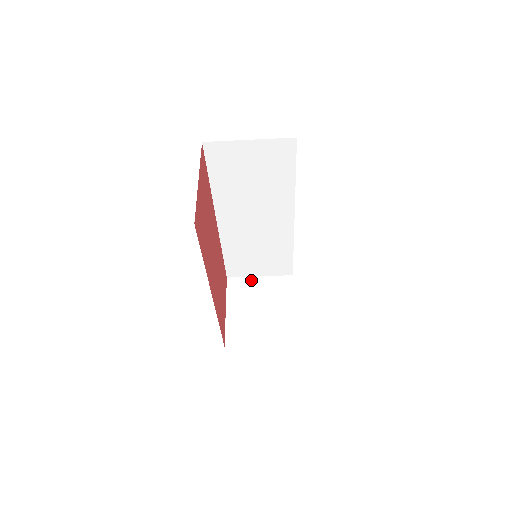
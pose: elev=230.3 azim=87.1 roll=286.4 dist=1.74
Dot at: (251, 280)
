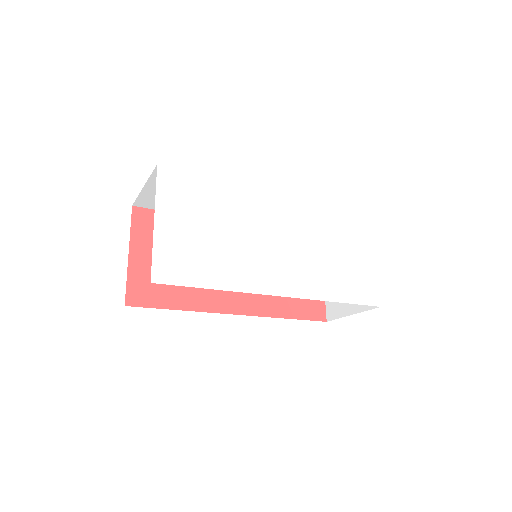
Dot at: occluded
